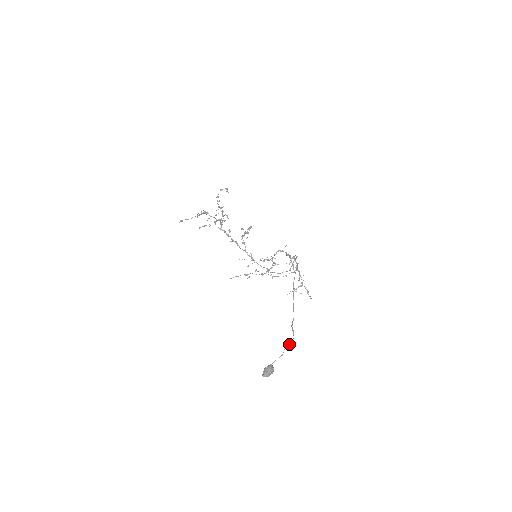
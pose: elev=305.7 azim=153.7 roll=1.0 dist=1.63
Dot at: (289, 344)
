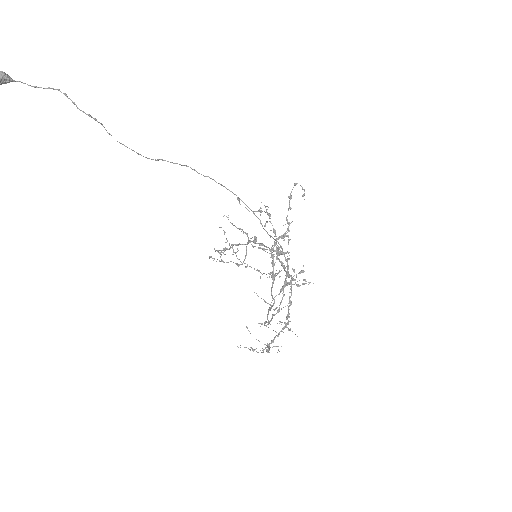
Dot at: (59, 89)
